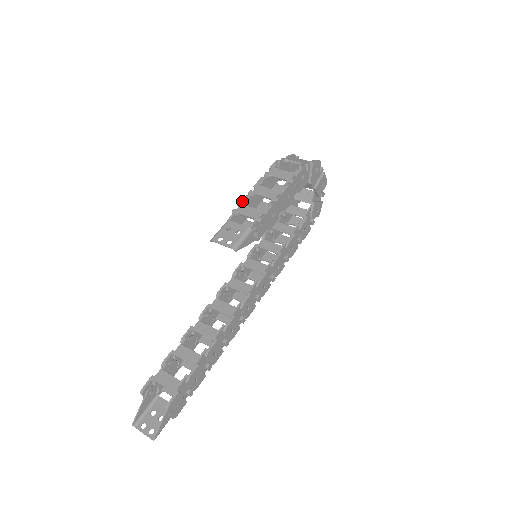
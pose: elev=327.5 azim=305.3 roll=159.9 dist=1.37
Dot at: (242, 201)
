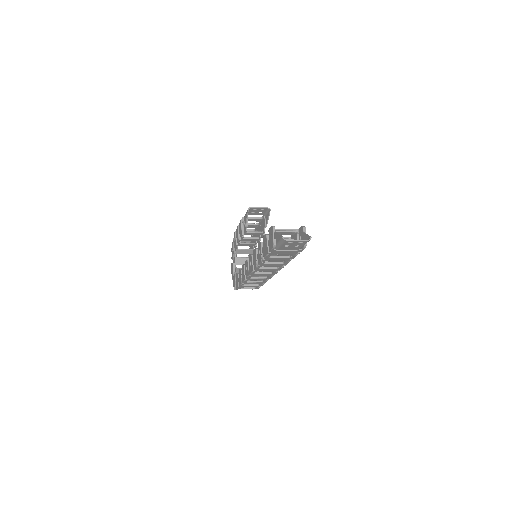
Dot at: occluded
